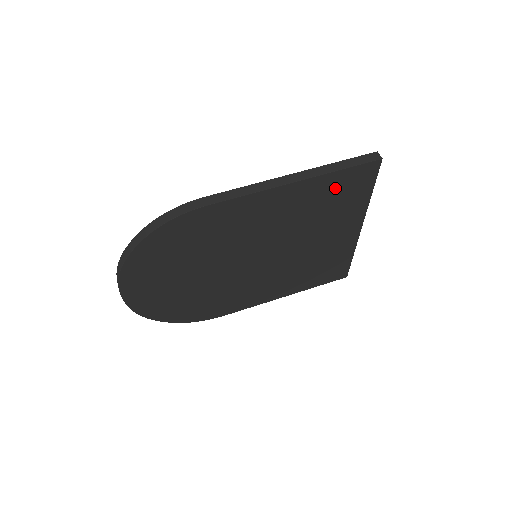
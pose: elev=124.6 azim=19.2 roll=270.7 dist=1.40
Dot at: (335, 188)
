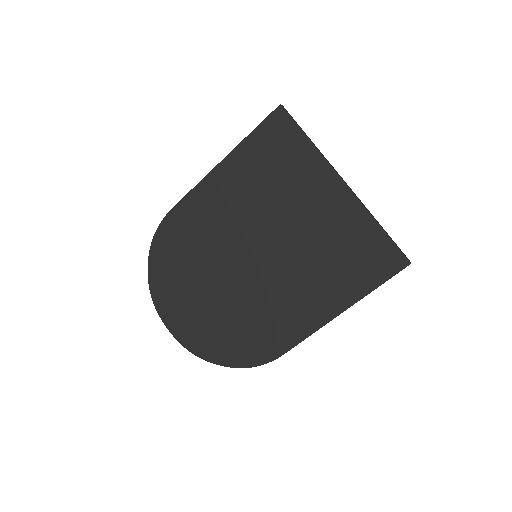
Dot at: (263, 151)
